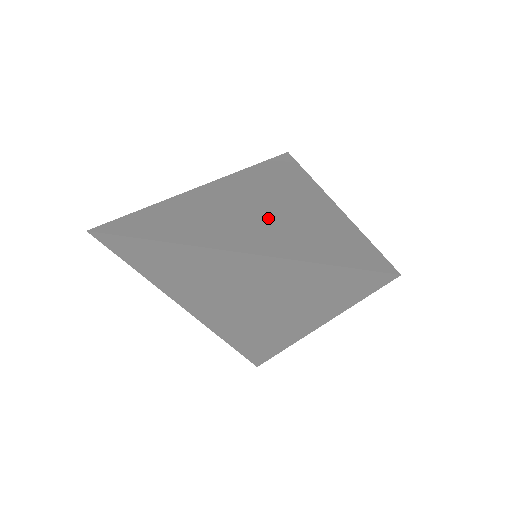
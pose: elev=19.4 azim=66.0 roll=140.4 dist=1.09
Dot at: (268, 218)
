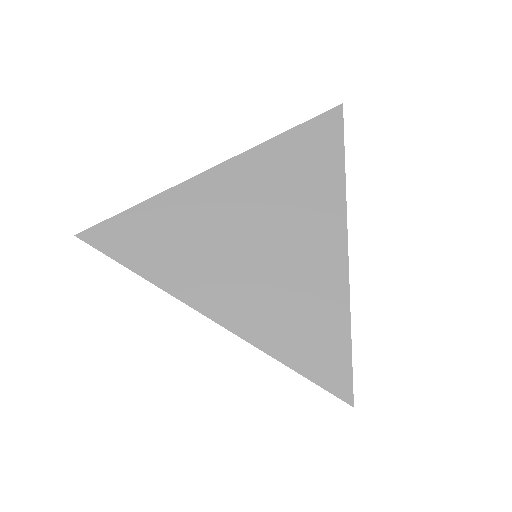
Dot at: (264, 265)
